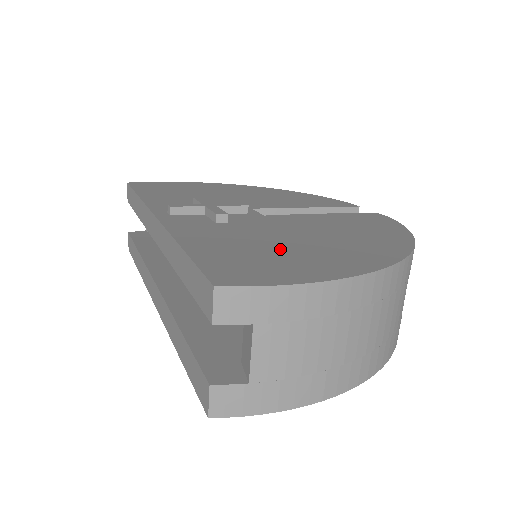
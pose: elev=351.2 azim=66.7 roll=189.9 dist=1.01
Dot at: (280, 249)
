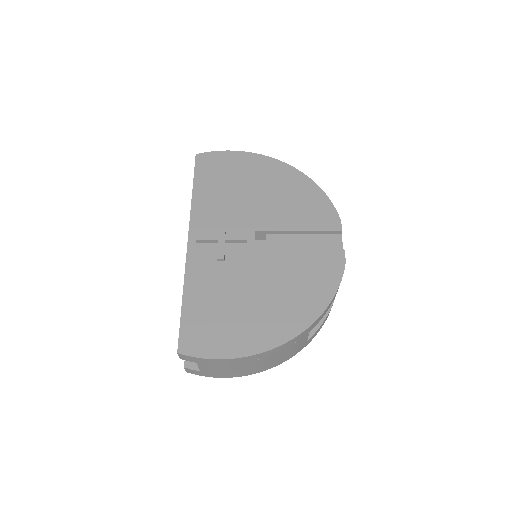
Dot at: (231, 313)
